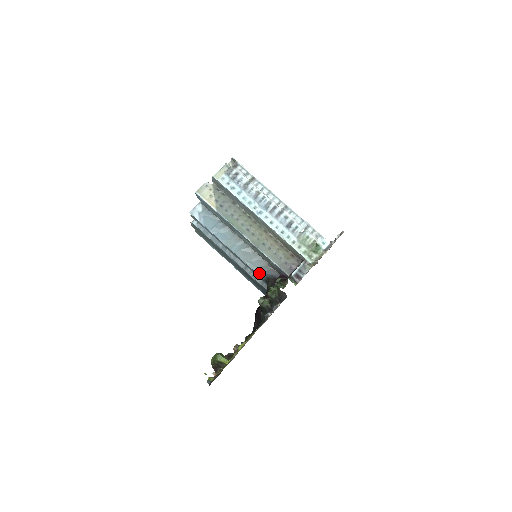
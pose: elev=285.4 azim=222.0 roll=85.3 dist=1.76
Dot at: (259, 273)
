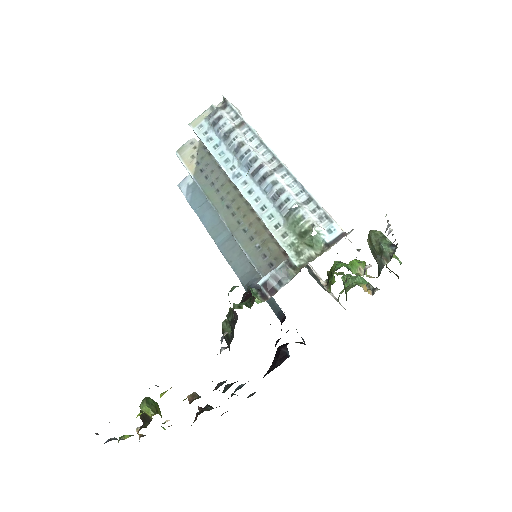
Dot at: (243, 281)
